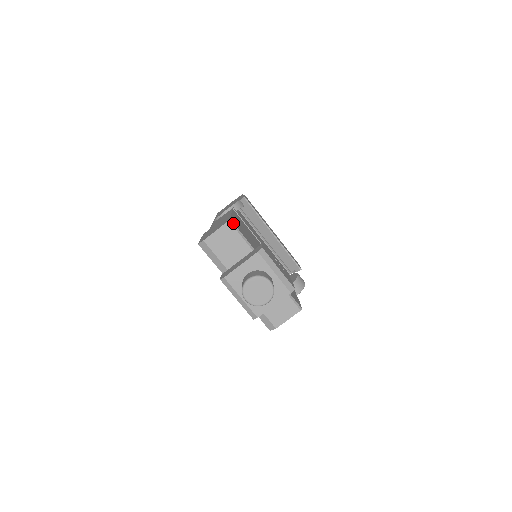
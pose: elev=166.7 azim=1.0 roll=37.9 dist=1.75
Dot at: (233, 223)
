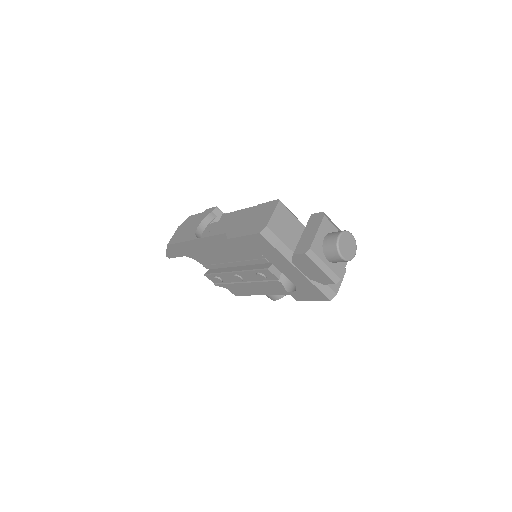
Dot at: occluded
